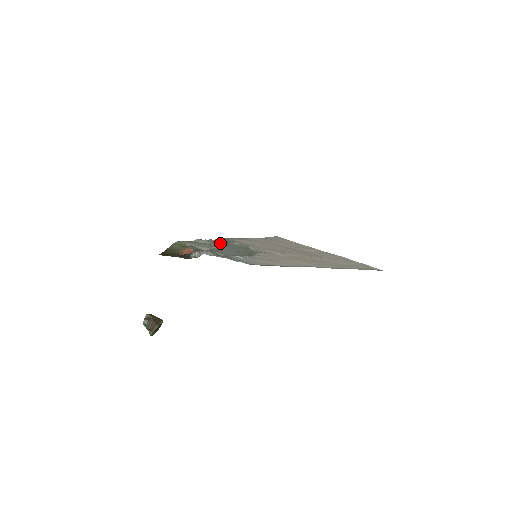
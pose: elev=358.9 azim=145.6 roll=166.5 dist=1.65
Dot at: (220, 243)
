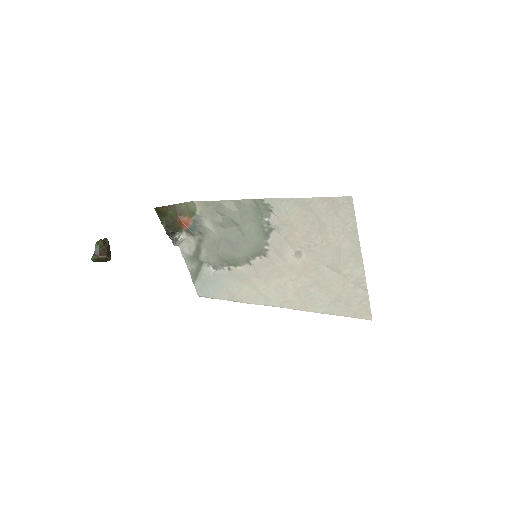
Dot at: (249, 213)
